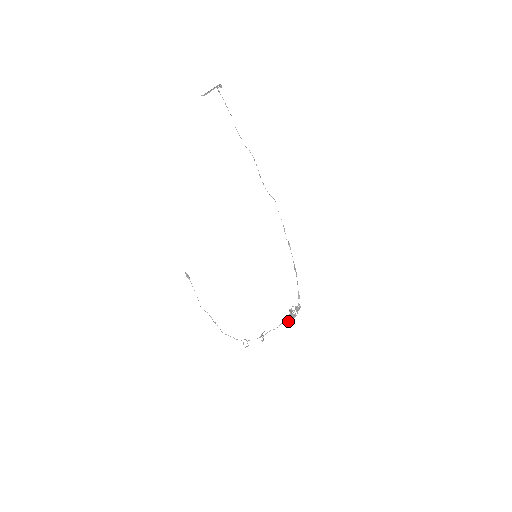
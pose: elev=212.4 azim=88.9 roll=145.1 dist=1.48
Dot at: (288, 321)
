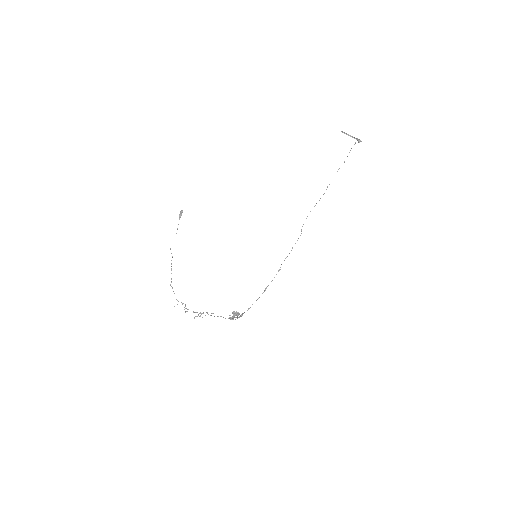
Dot at: occluded
